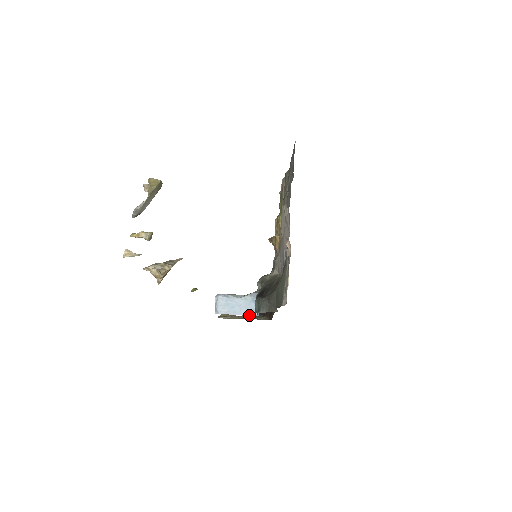
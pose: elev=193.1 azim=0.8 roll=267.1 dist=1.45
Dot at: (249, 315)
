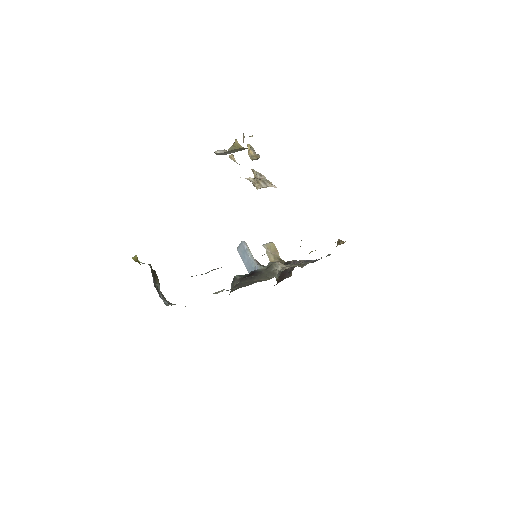
Dot at: (248, 272)
